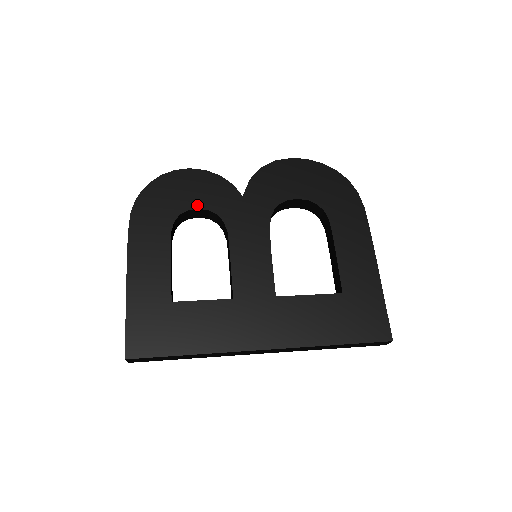
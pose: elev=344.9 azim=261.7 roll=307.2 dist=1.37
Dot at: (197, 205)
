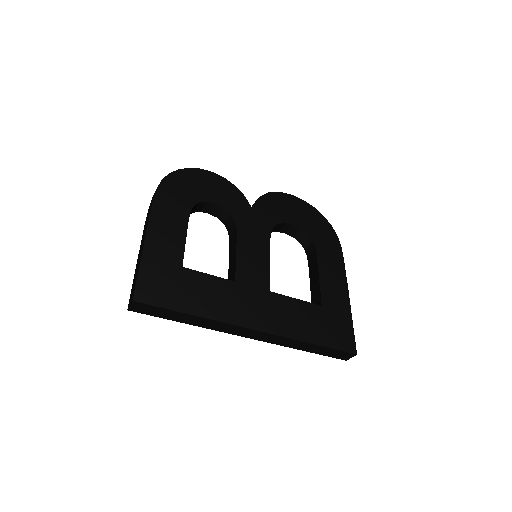
Dot at: (214, 200)
